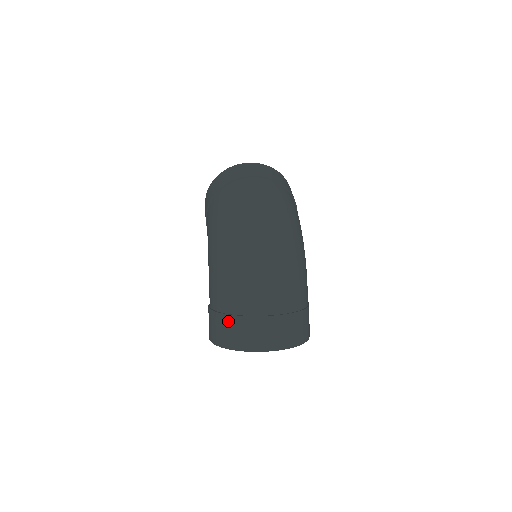
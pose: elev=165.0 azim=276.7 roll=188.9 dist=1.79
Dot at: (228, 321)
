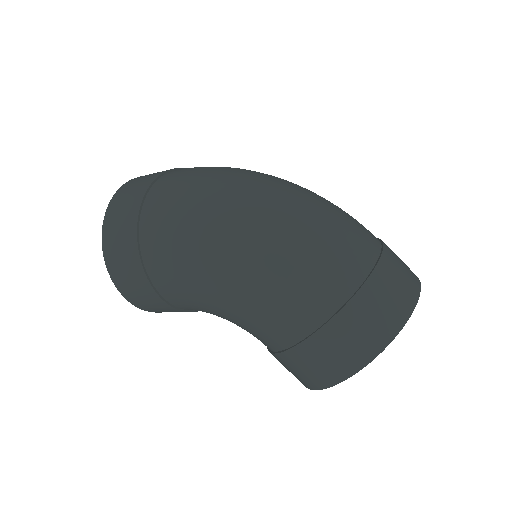
Dot at: (358, 307)
